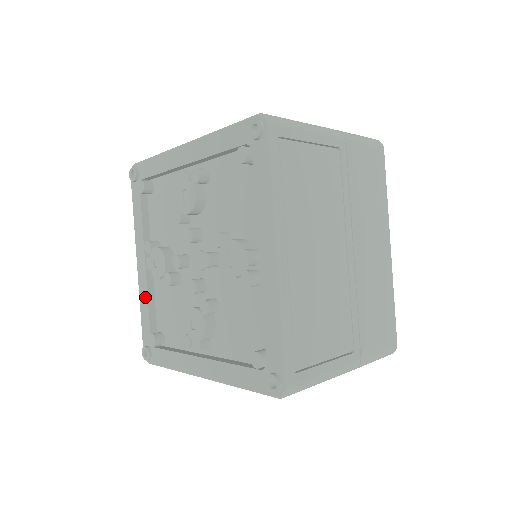
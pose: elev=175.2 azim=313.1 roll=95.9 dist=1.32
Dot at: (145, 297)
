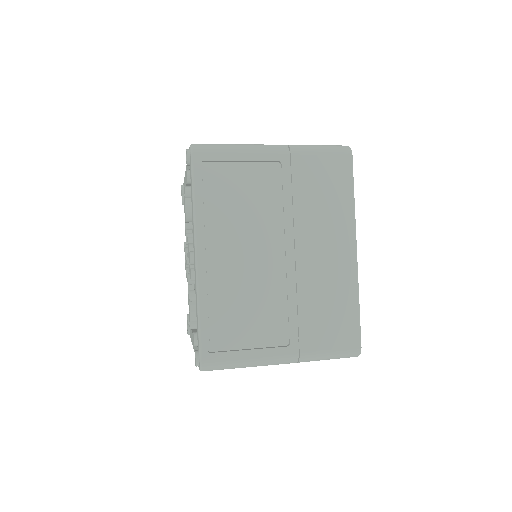
Dot at: (188, 286)
